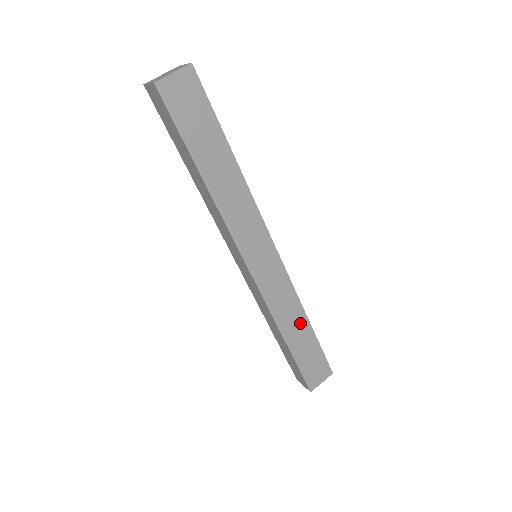
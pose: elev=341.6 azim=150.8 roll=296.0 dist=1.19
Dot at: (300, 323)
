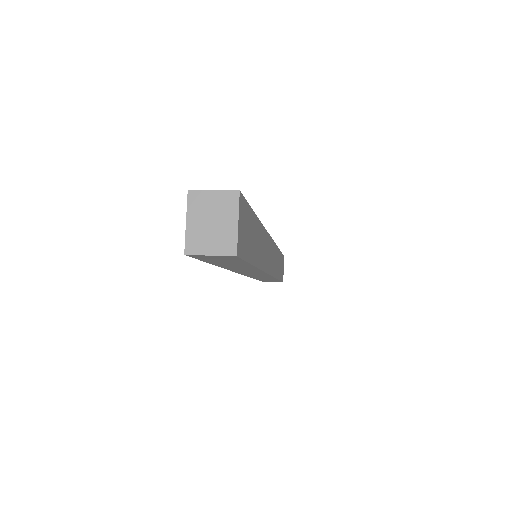
Dot at: (278, 258)
